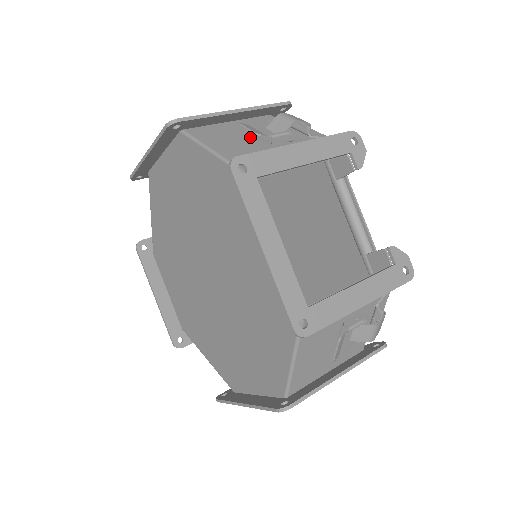
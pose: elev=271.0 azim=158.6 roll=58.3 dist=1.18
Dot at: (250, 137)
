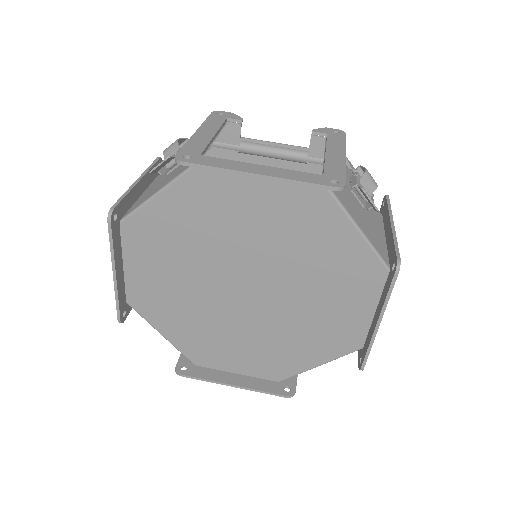
Dot at: (164, 178)
